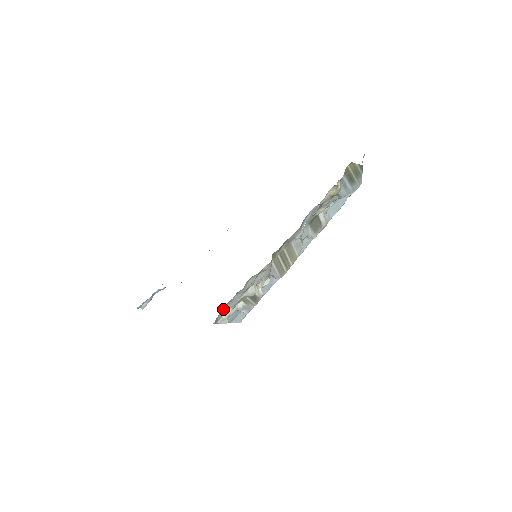
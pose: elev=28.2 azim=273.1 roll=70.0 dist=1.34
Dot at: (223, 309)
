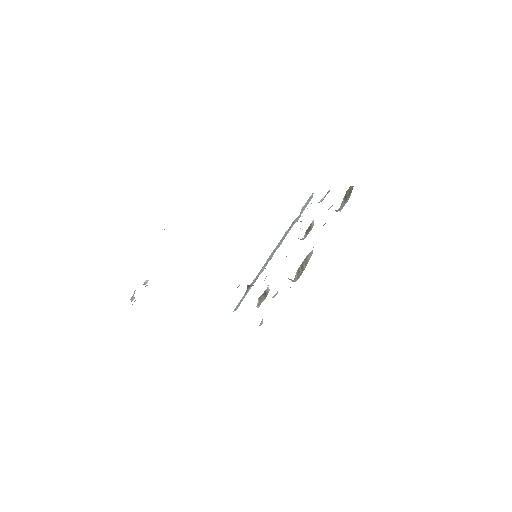
Dot at: occluded
